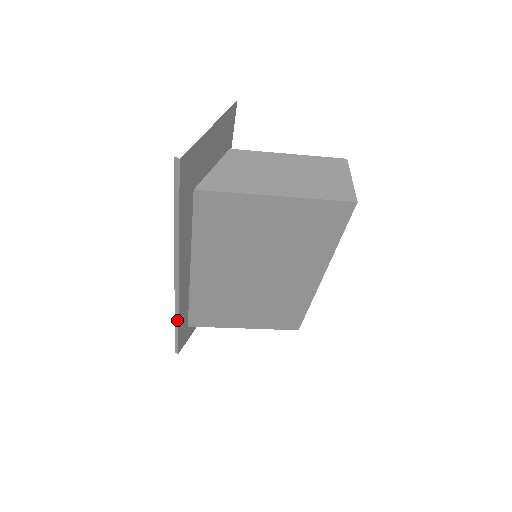
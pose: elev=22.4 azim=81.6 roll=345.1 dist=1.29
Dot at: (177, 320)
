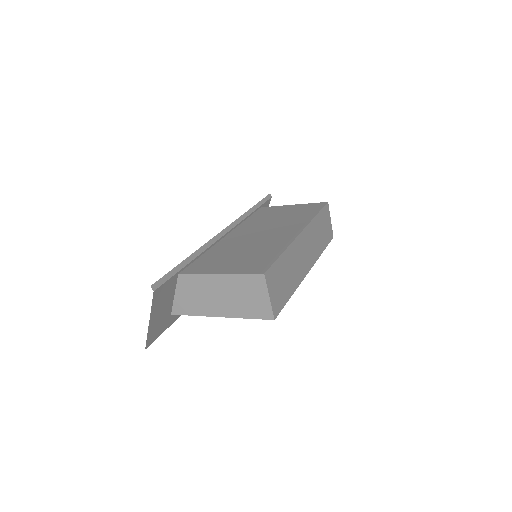
Dot at: occluded
